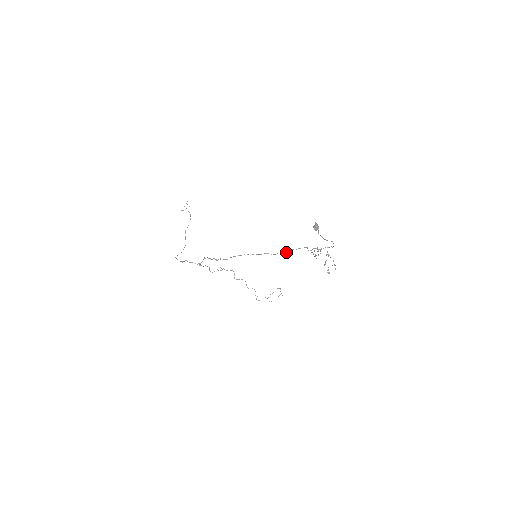
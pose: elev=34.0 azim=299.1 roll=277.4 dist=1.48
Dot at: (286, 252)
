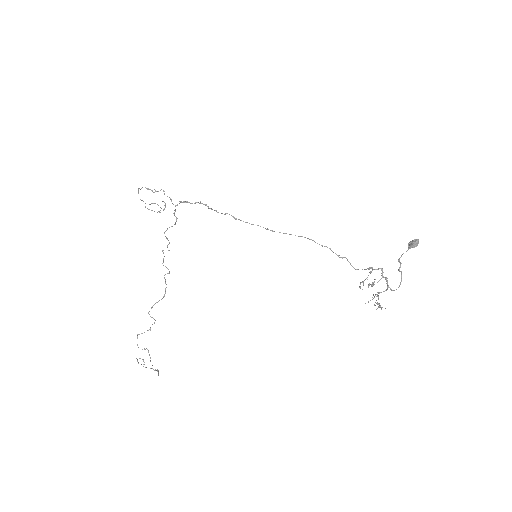
Dot at: (336, 254)
